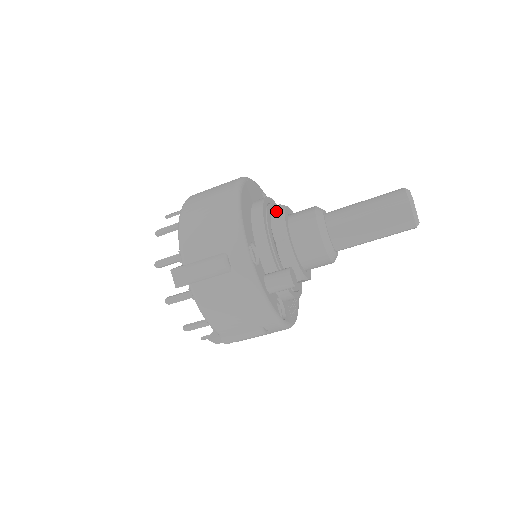
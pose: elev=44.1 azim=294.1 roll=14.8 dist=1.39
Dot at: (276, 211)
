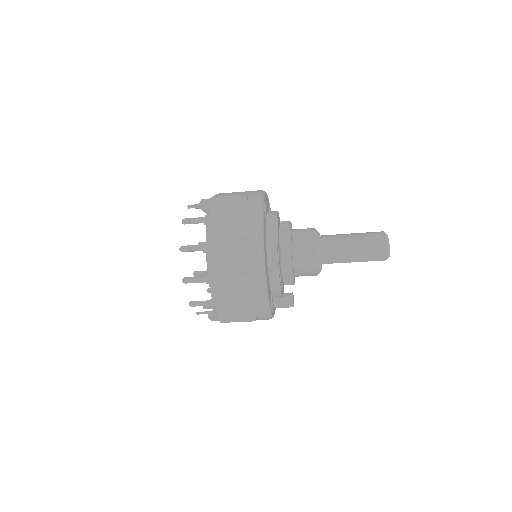
Dot at: (286, 258)
